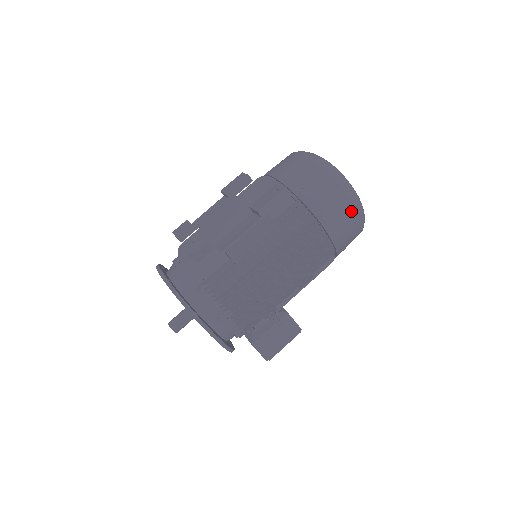
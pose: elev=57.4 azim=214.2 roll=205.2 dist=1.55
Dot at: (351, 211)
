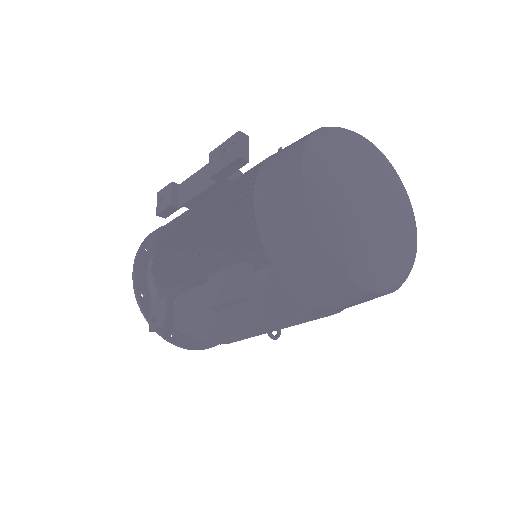
Dot at: (369, 296)
